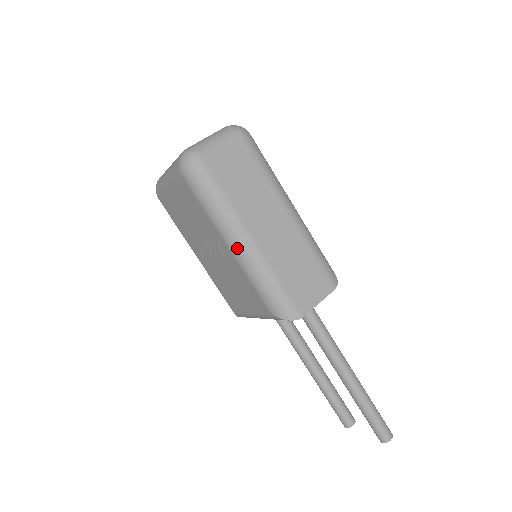
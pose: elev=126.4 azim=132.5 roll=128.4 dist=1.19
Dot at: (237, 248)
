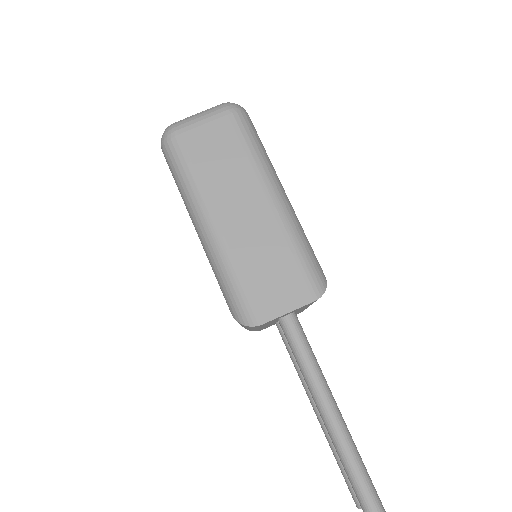
Dot at: (200, 231)
